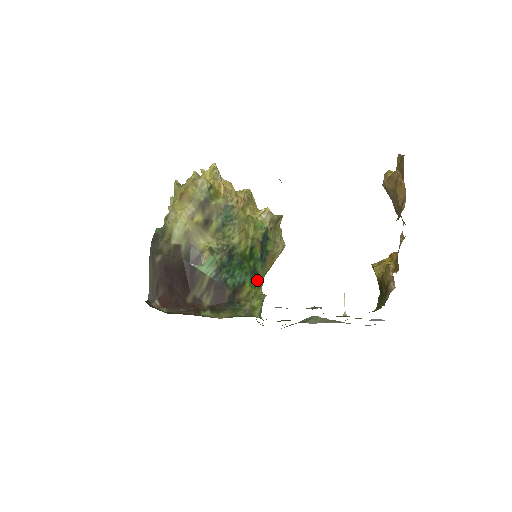
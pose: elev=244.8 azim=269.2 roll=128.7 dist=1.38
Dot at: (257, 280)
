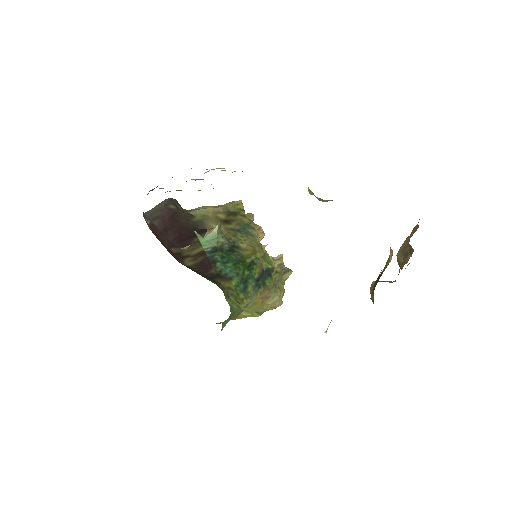
Dot at: (243, 293)
